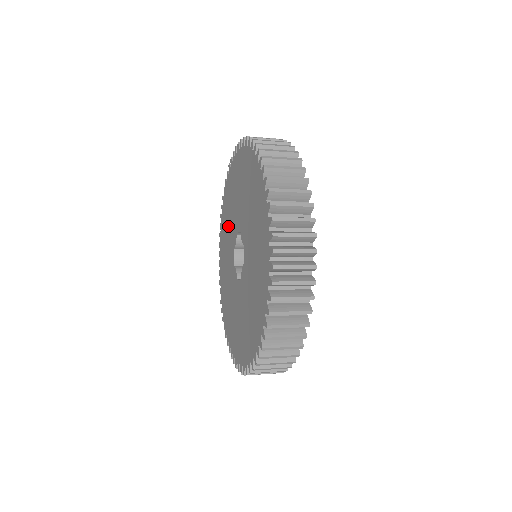
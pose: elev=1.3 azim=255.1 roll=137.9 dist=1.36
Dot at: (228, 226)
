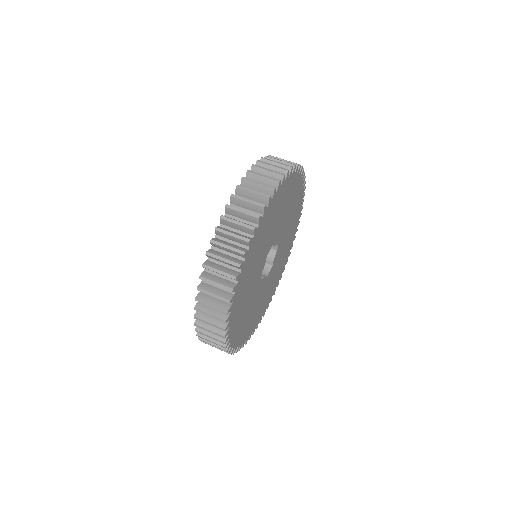
Dot at: occluded
